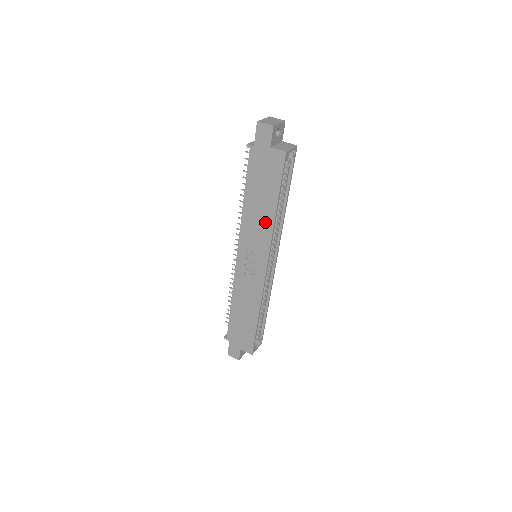
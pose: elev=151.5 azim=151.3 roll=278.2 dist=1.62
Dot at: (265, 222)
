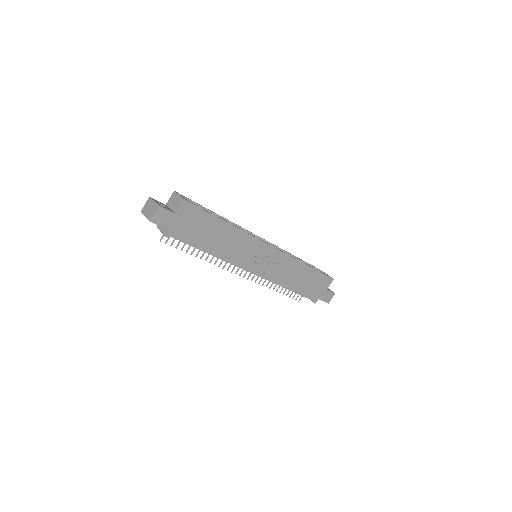
Dot at: (235, 237)
